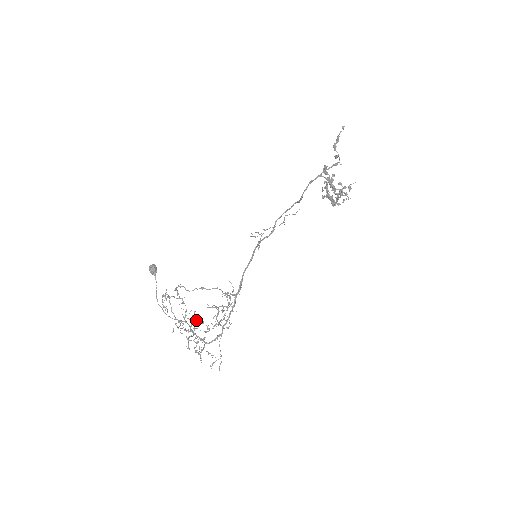
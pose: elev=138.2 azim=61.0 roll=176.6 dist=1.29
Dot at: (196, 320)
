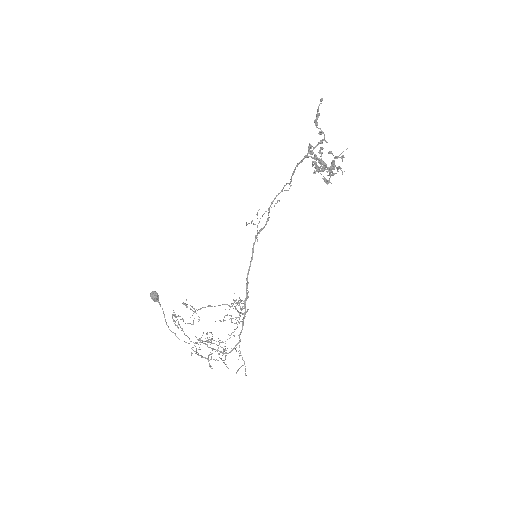
Dot at: (211, 343)
